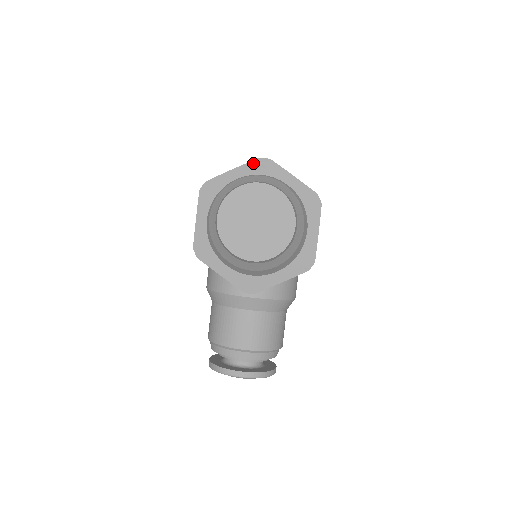
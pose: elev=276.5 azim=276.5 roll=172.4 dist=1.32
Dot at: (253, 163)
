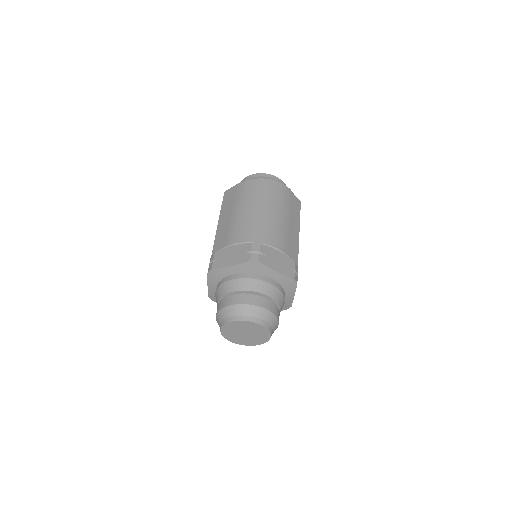
Dot at: (245, 264)
